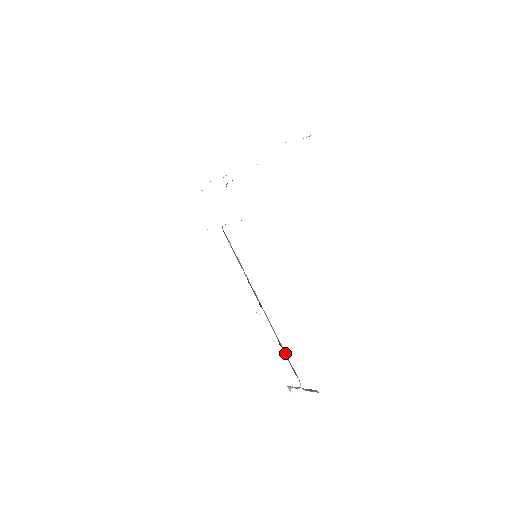
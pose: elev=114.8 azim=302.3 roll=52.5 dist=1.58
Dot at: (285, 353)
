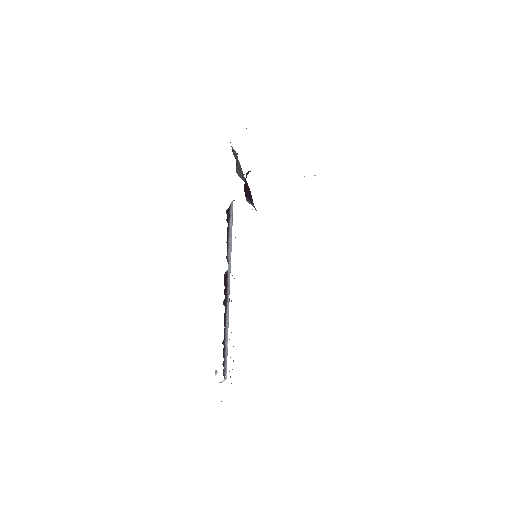
Dot at: (226, 350)
